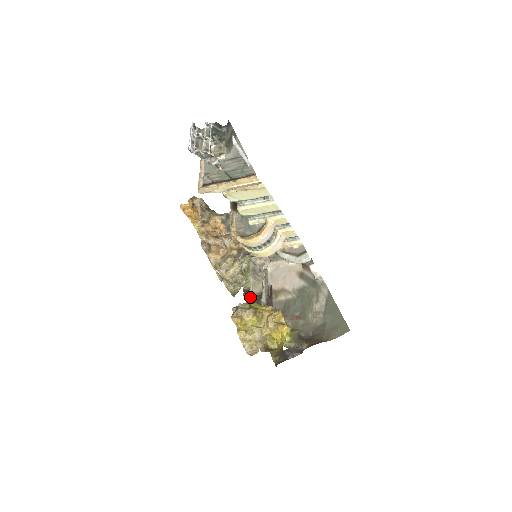
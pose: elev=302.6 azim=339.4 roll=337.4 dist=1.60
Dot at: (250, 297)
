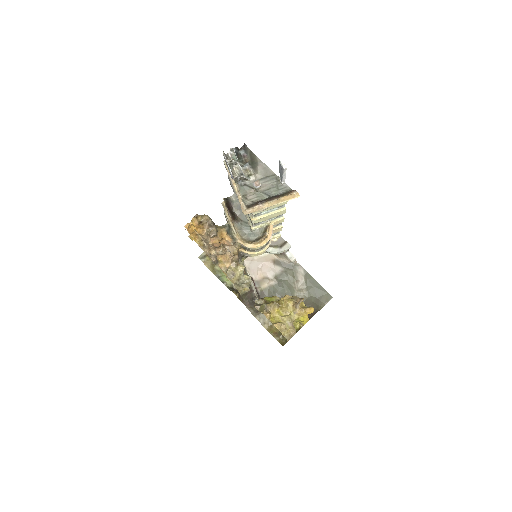
Dot at: (239, 293)
